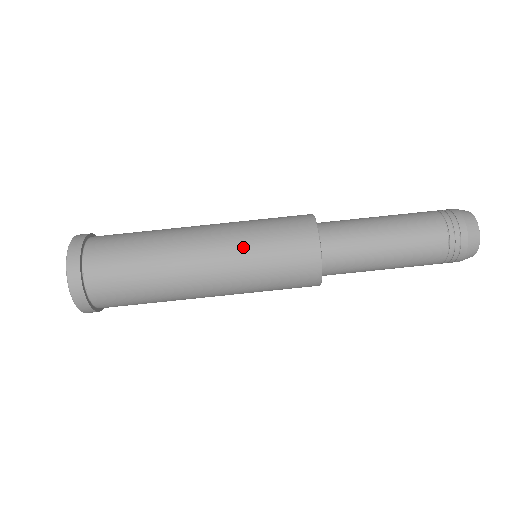
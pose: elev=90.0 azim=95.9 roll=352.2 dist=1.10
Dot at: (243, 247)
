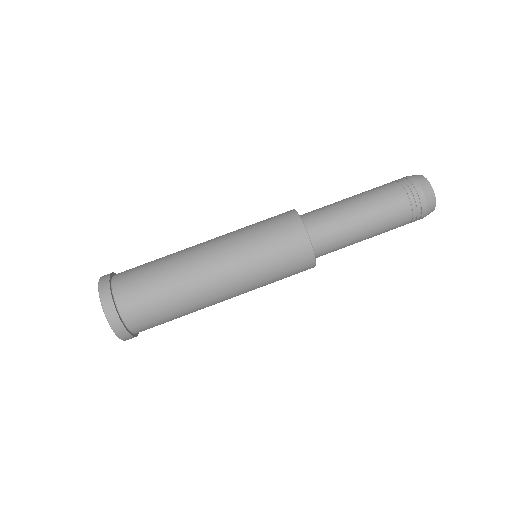
Dot at: (252, 270)
